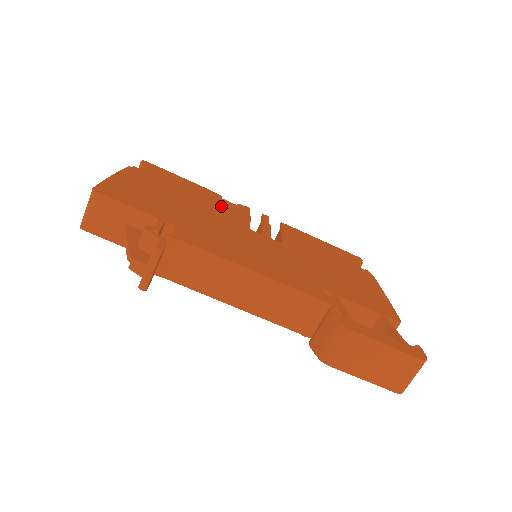
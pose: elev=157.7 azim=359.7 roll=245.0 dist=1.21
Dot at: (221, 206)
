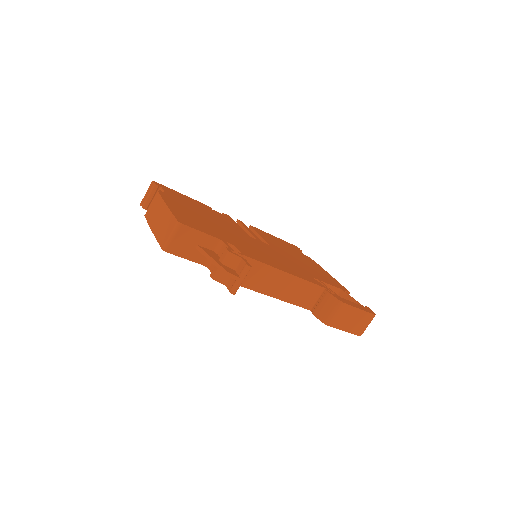
Dot at: (222, 218)
